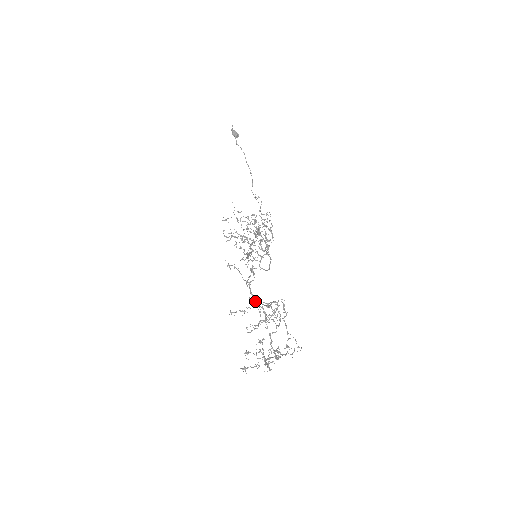
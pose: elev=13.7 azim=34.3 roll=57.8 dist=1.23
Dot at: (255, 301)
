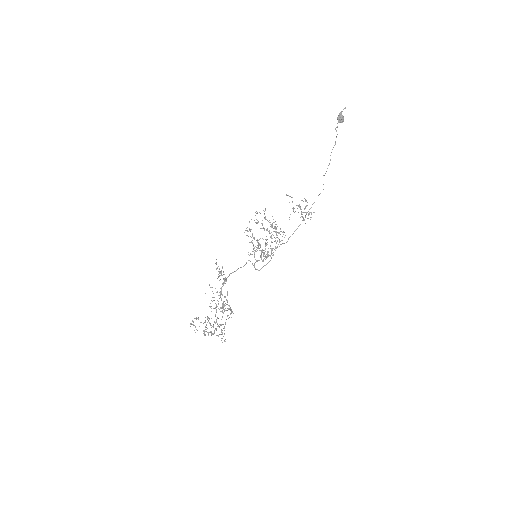
Dot at: (219, 295)
